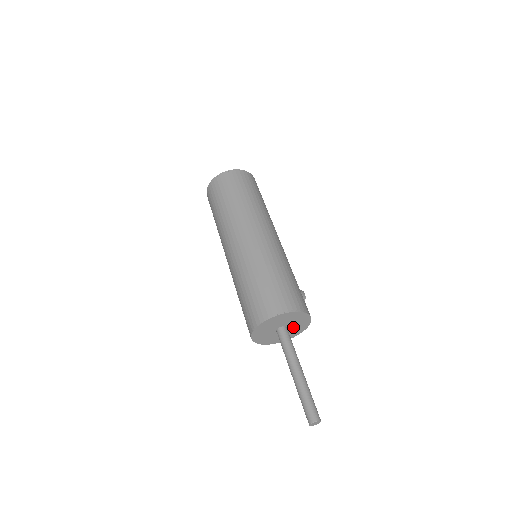
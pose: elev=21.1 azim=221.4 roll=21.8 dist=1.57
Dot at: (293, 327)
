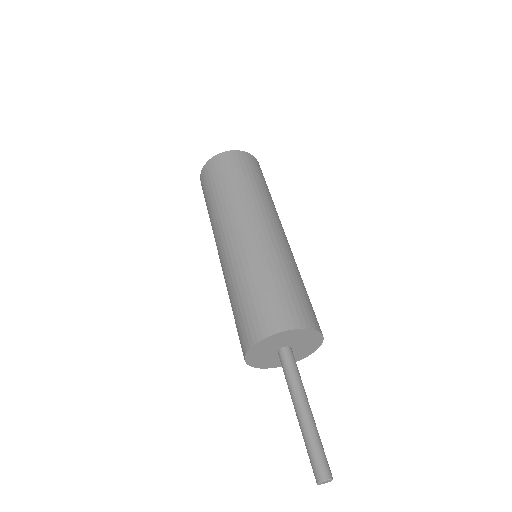
Dot at: (298, 349)
